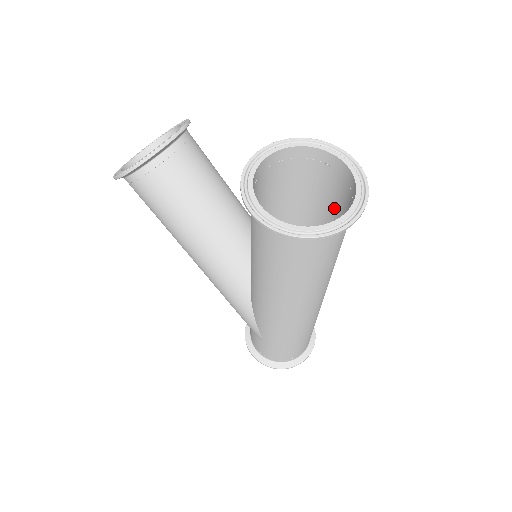
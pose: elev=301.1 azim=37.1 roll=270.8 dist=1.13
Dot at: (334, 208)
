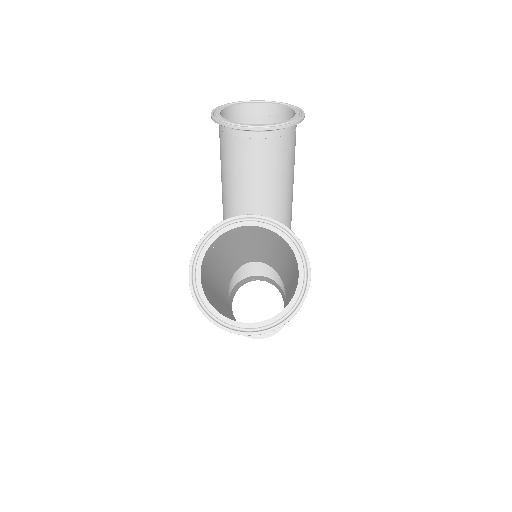
Dot at: occluded
